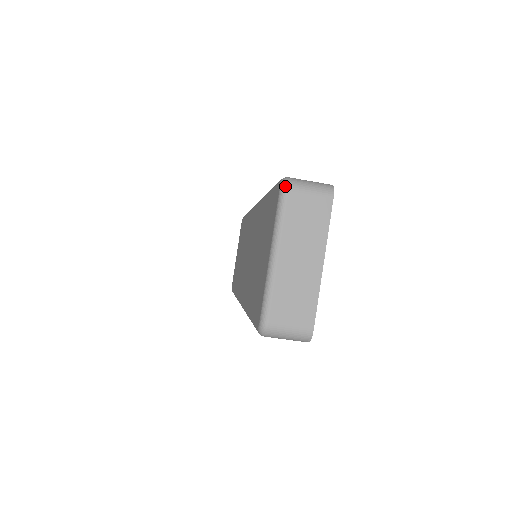
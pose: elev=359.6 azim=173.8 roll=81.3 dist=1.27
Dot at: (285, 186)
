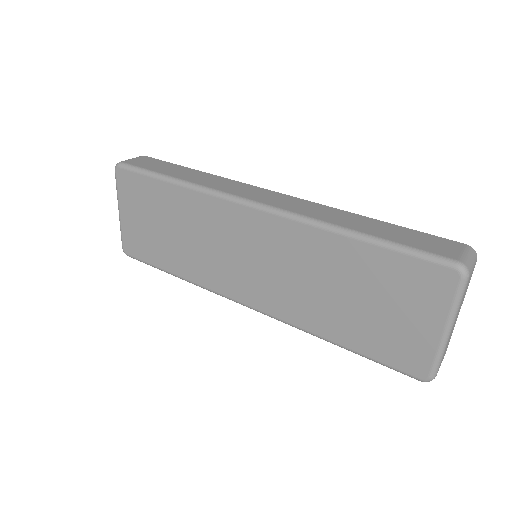
Dot at: (468, 276)
